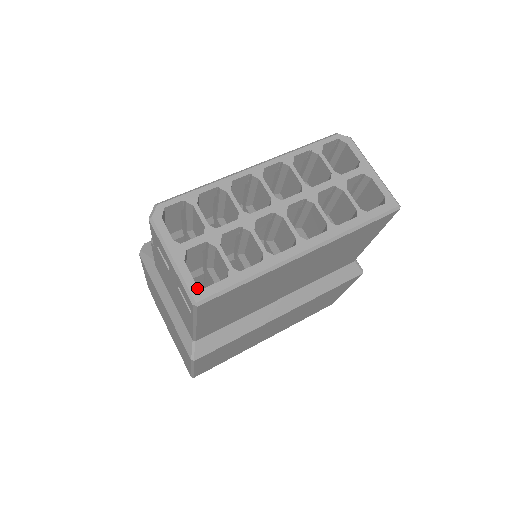
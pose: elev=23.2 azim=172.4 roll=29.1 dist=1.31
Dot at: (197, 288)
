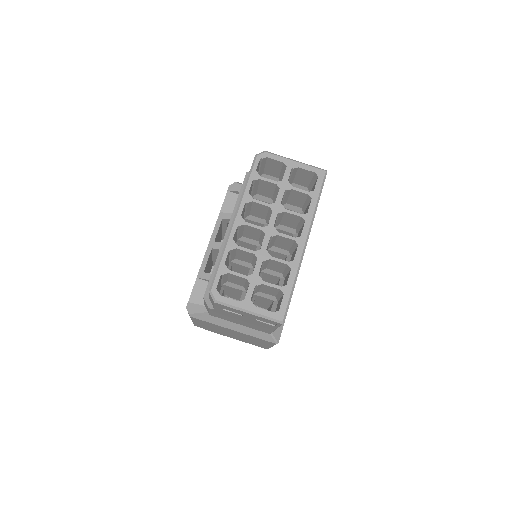
Dot at: (276, 314)
